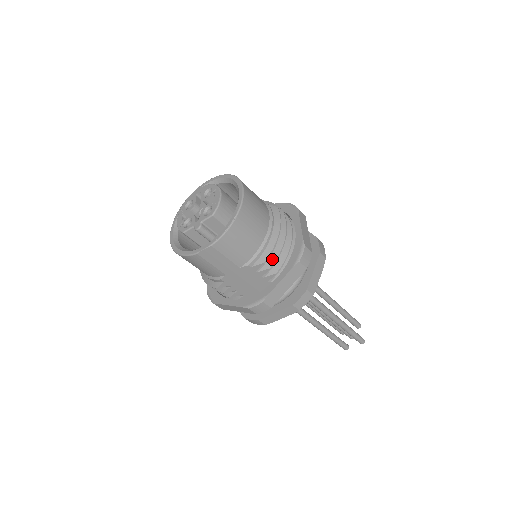
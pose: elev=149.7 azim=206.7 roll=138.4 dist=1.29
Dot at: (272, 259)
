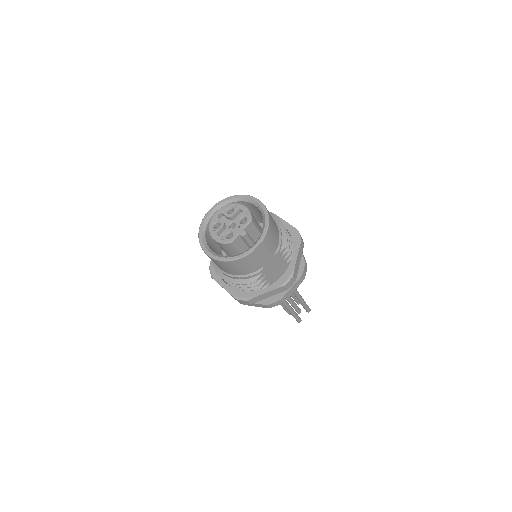
Dot at: (287, 244)
